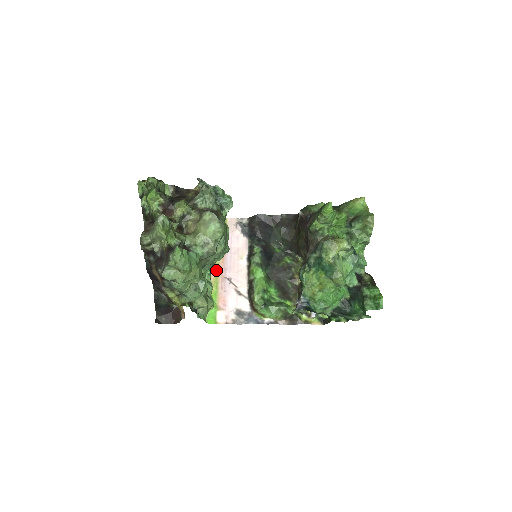
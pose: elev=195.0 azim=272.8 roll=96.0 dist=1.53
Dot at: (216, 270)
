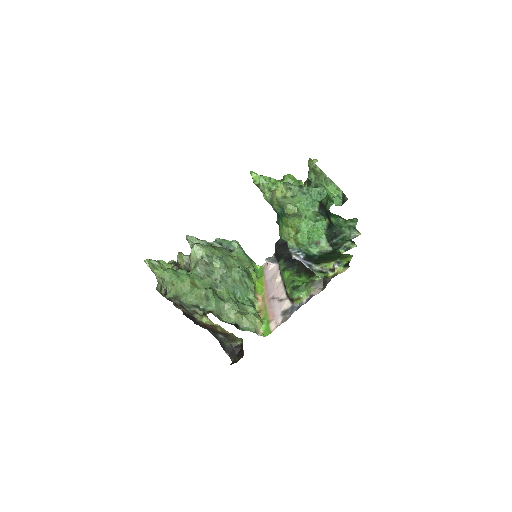
Dot at: (263, 300)
